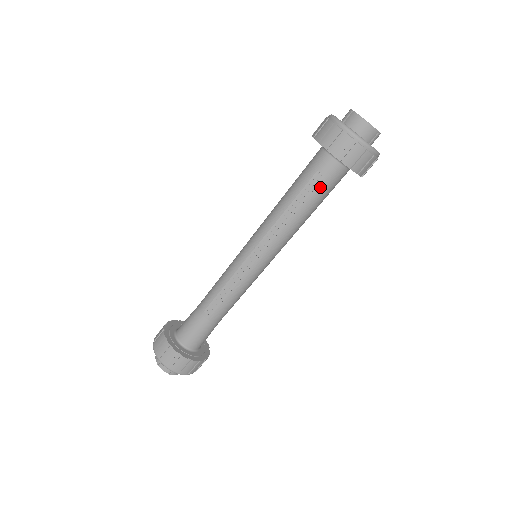
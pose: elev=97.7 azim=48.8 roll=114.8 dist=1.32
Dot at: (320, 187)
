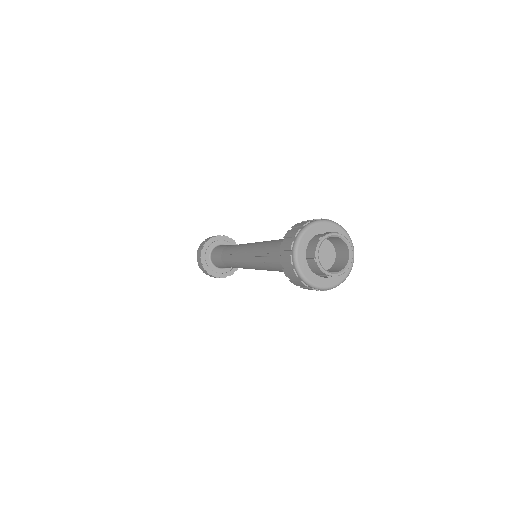
Dot at: occluded
